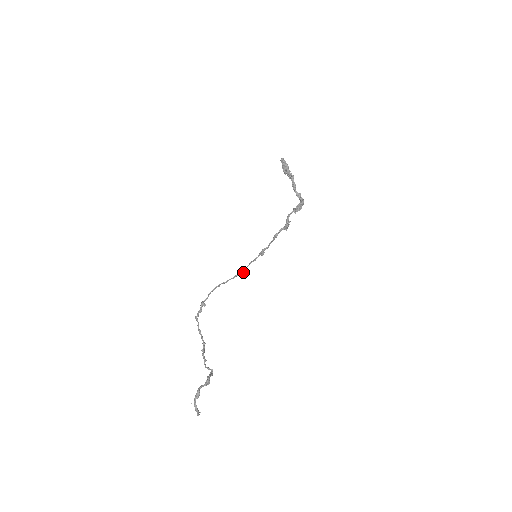
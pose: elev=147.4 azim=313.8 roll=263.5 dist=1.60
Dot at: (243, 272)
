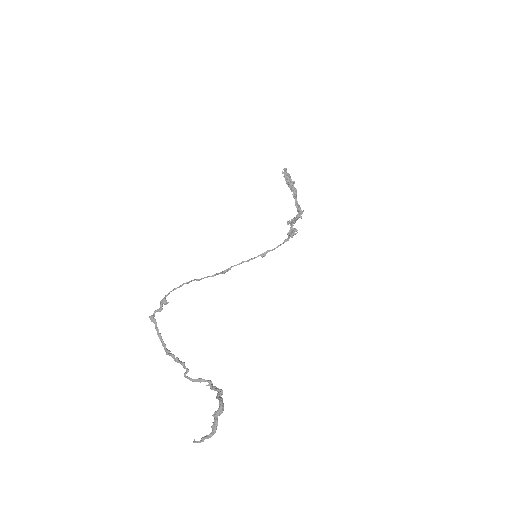
Dot at: (226, 271)
